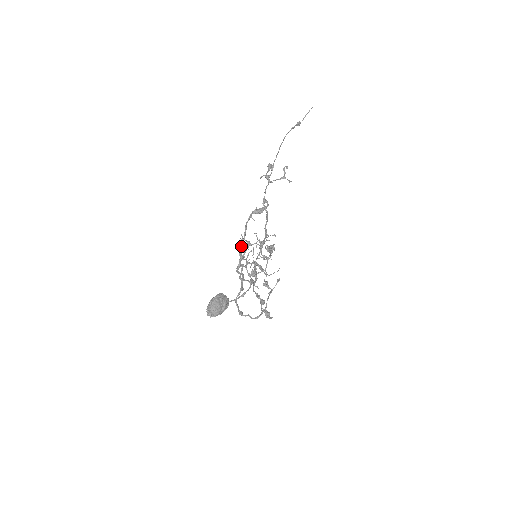
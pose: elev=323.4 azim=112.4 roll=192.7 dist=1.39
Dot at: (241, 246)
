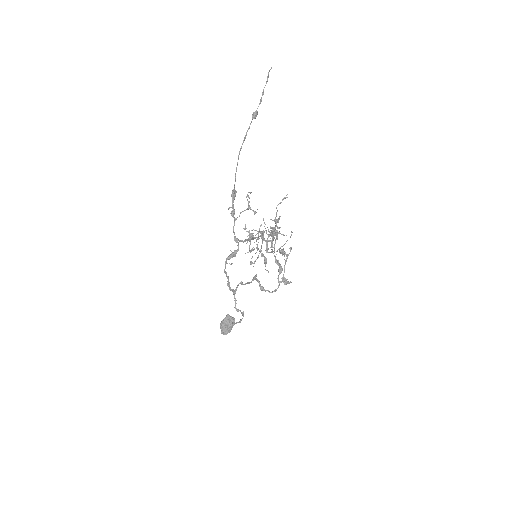
Dot at: (228, 285)
